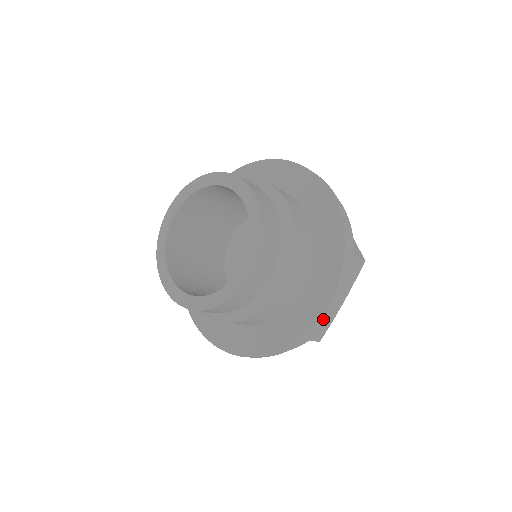
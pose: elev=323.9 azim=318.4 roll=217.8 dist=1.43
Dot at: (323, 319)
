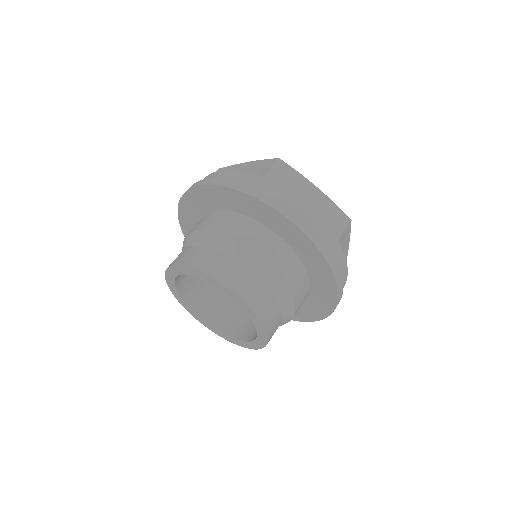
Dot at: occluded
